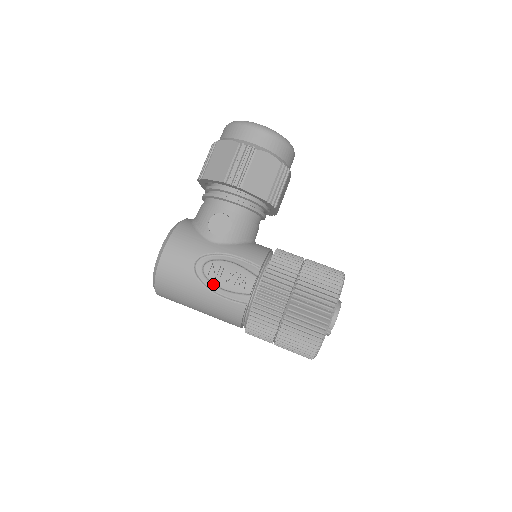
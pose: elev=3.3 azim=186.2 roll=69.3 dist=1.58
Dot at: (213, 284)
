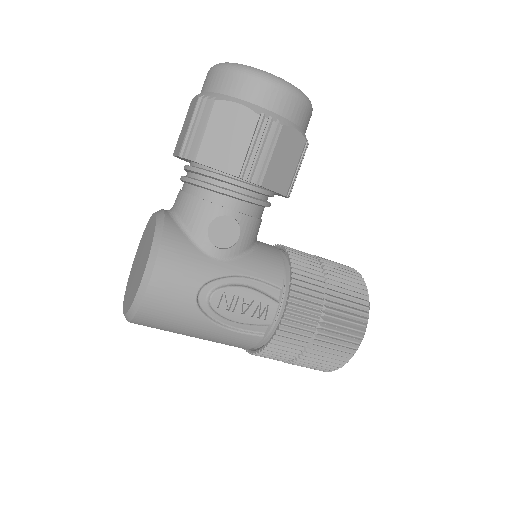
Dot at: (222, 317)
